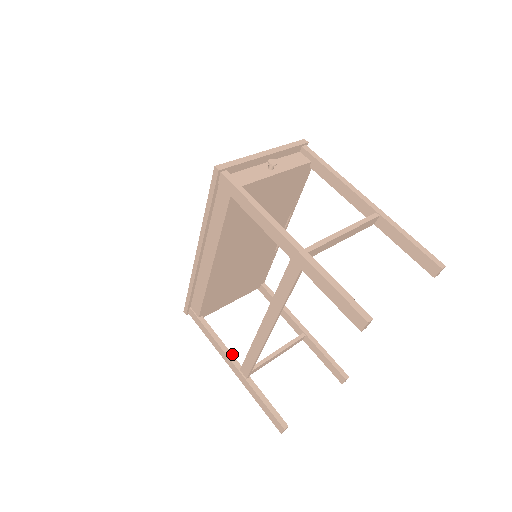
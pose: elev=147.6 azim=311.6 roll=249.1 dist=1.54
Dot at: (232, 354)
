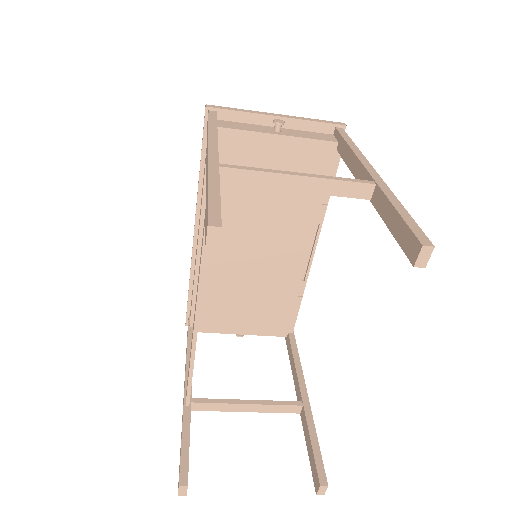
Dot at: occluded
